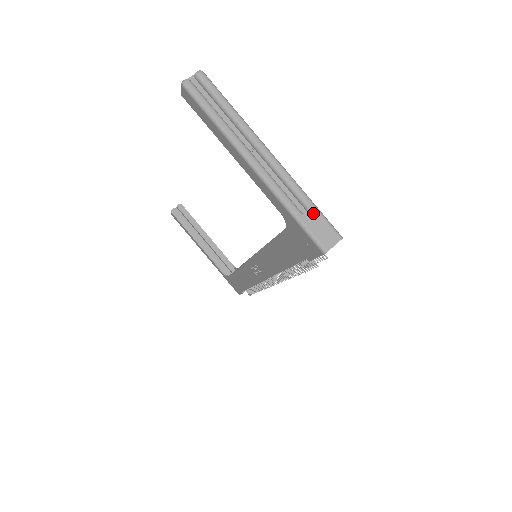
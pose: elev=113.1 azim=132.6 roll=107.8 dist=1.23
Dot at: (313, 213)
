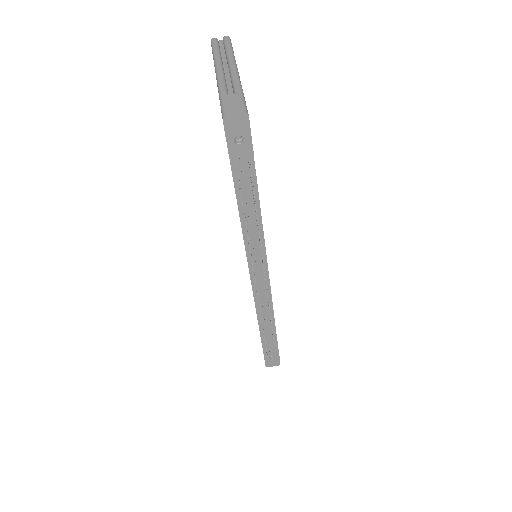
Dot at: (236, 96)
